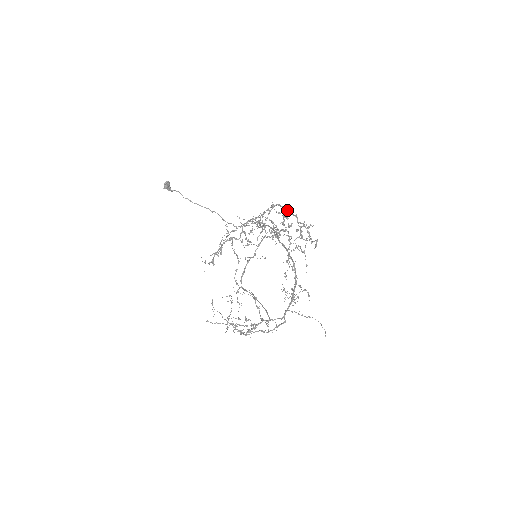
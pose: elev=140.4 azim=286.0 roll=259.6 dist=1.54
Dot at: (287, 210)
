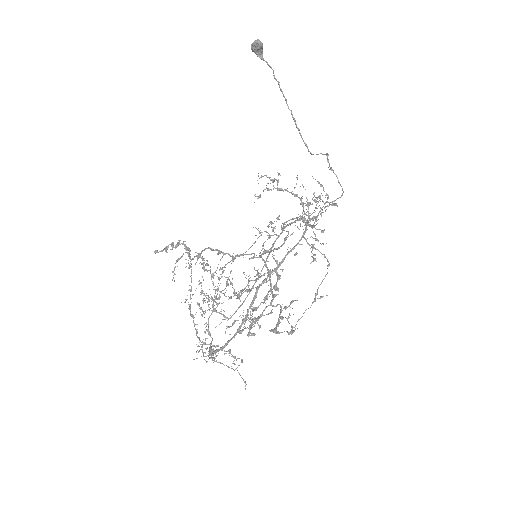
Dot at: (269, 279)
